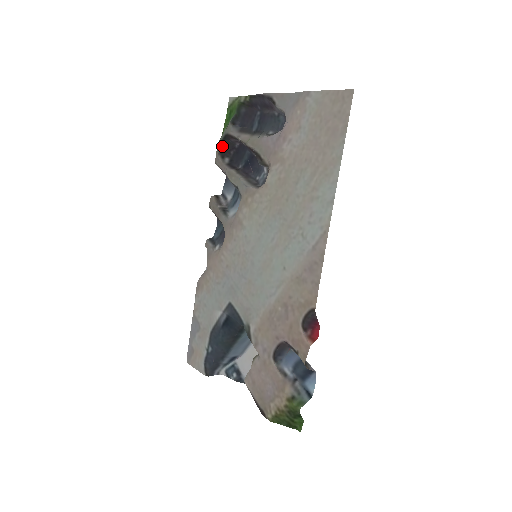
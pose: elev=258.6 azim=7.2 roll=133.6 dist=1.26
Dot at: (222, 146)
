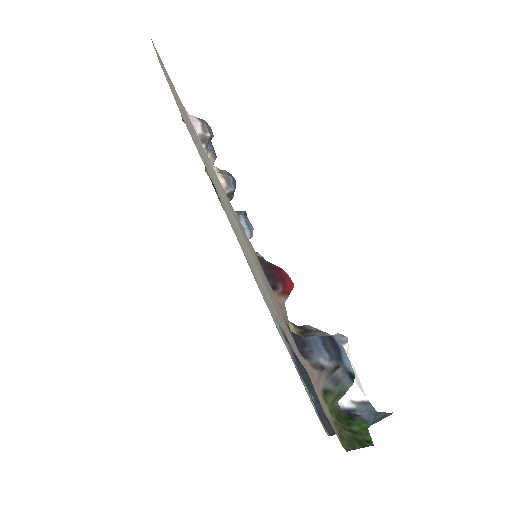
Dot at: occluded
